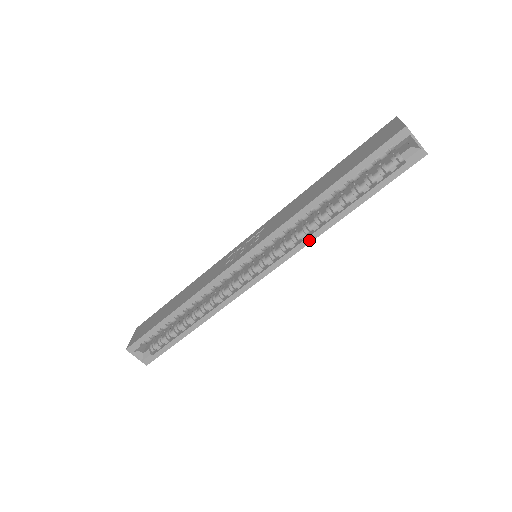
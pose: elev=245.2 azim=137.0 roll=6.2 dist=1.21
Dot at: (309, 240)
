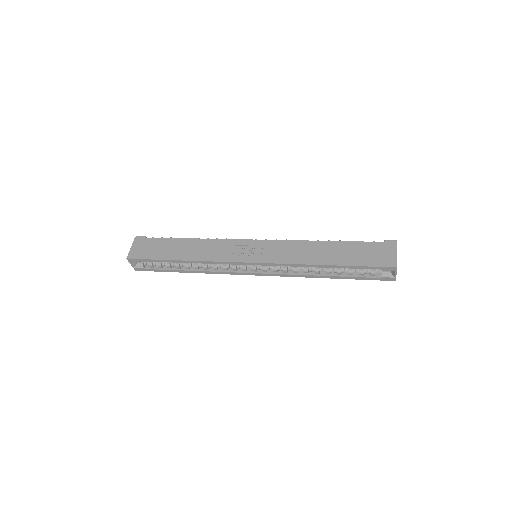
Dot at: (298, 276)
